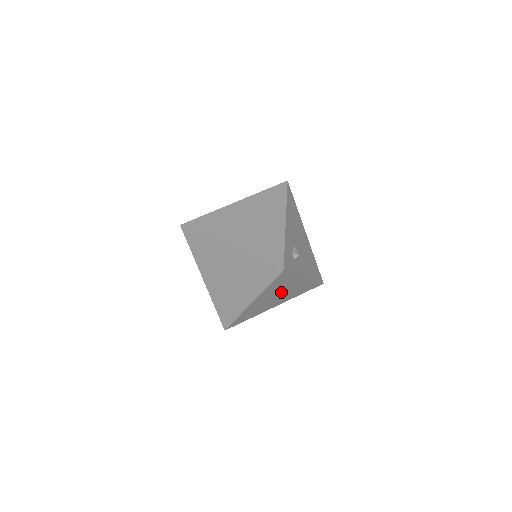
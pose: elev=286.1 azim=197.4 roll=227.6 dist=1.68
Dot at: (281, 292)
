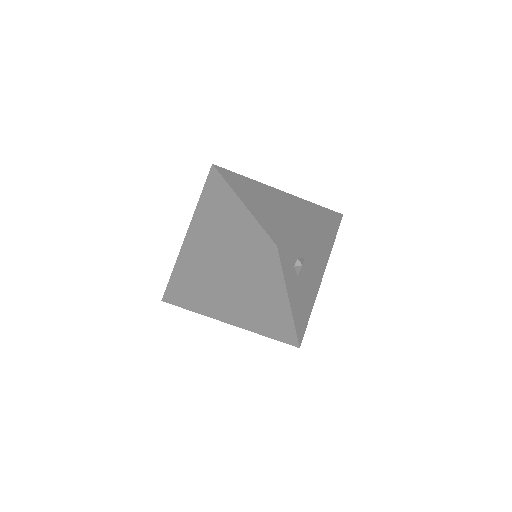
Dot at: (252, 299)
